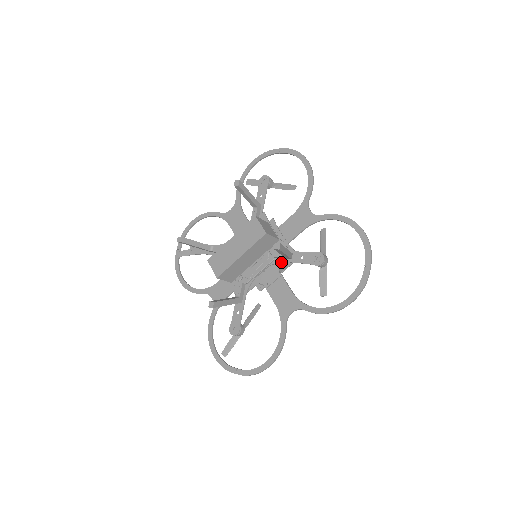
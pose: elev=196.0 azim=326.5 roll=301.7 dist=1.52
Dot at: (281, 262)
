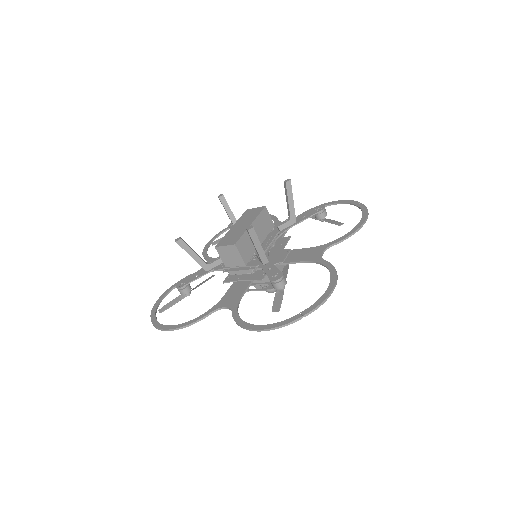
Dot at: (284, 246)
